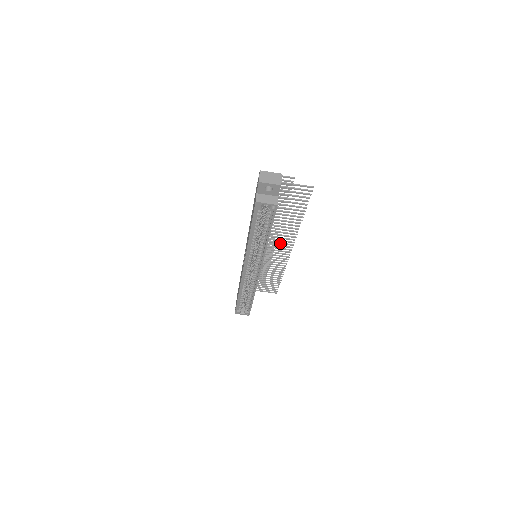
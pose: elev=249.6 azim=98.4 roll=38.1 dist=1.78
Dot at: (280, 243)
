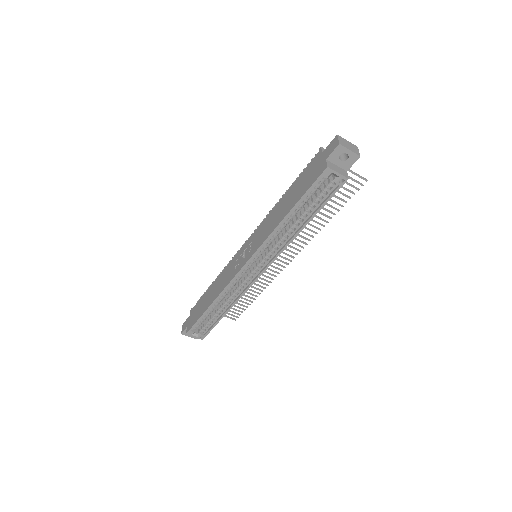
Dot at: occluded
